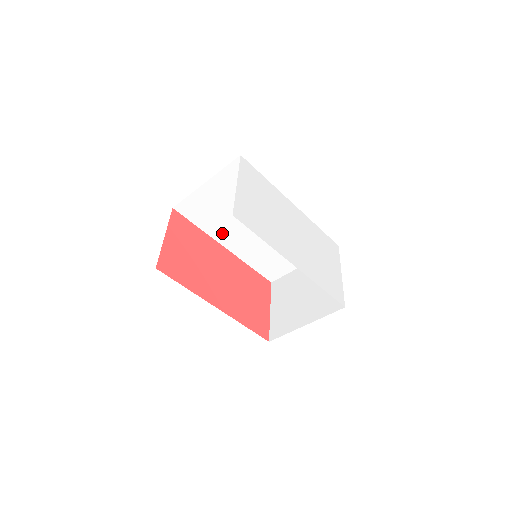
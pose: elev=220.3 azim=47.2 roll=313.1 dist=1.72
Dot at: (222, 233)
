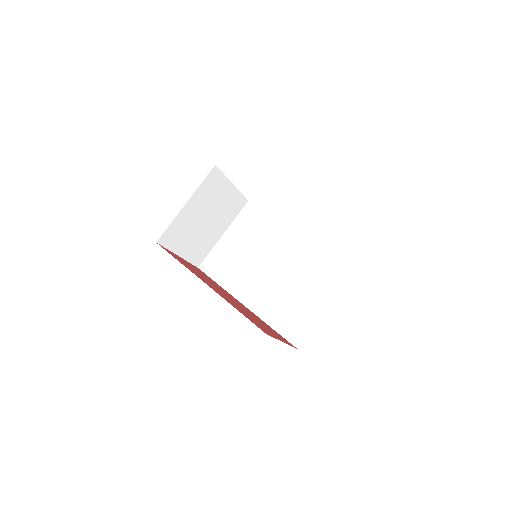
Dot at: (239, 286)
